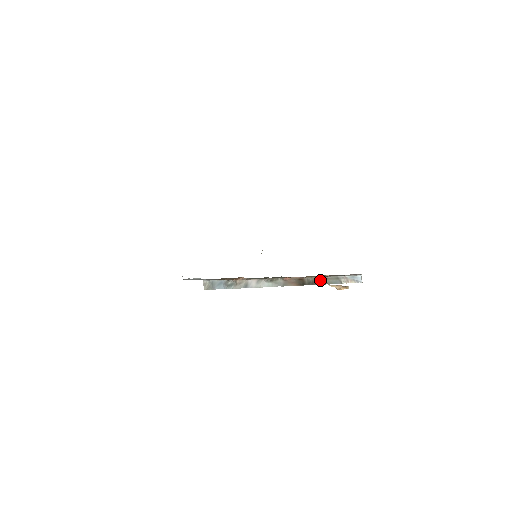
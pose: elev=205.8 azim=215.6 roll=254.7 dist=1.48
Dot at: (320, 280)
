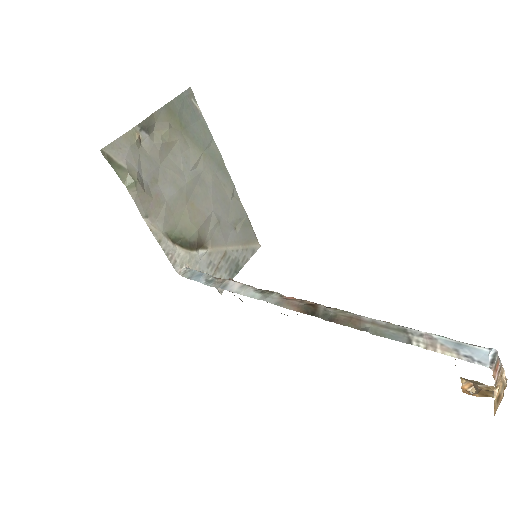
Dot at: (353, 319)
